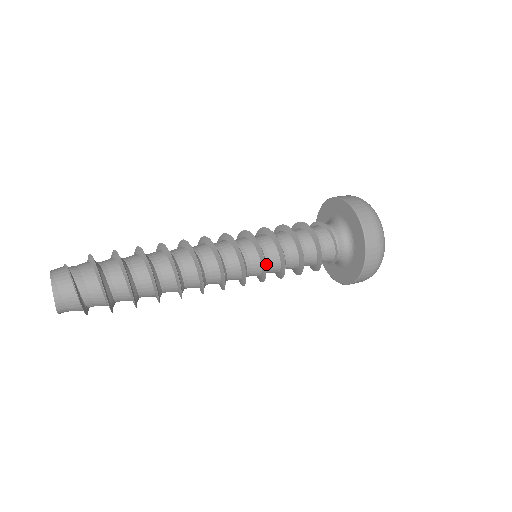
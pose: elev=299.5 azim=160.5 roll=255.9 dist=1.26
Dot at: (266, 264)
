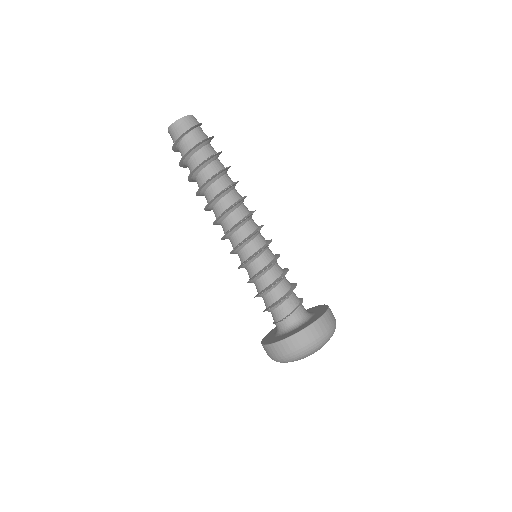
Dot at: (254, 260)
